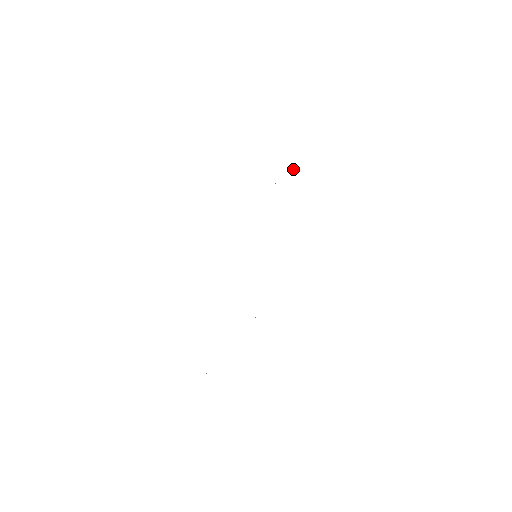
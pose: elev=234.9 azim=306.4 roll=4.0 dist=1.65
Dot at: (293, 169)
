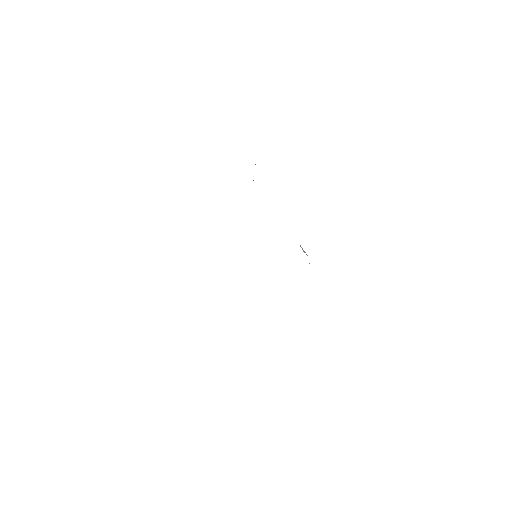
Dot at: occluded
